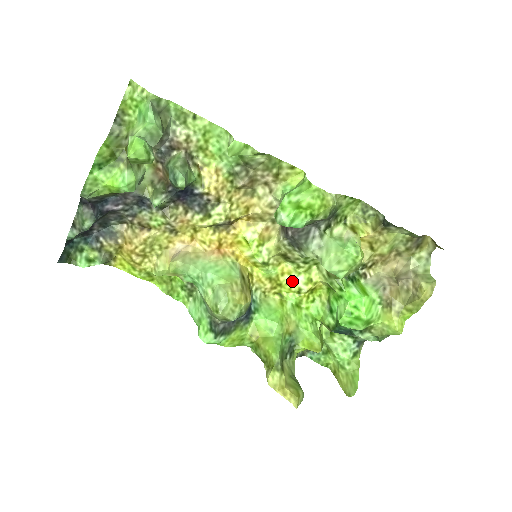
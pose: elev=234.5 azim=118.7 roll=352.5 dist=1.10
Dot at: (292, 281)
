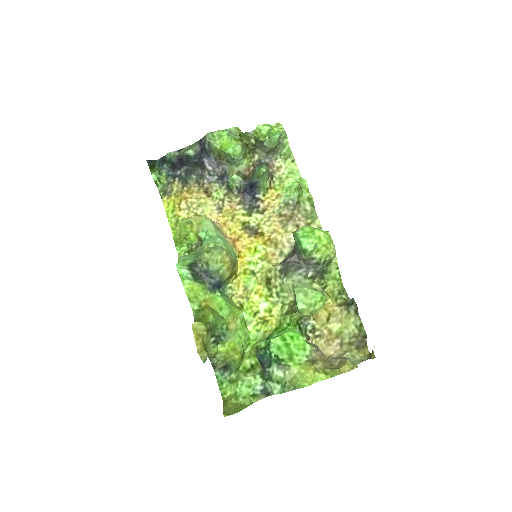
Dot at: (258, 302)
